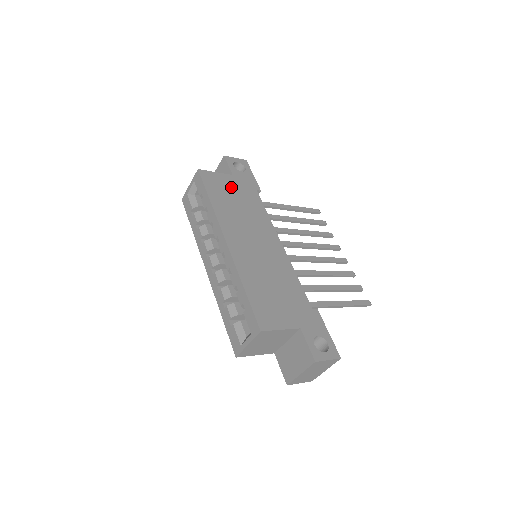
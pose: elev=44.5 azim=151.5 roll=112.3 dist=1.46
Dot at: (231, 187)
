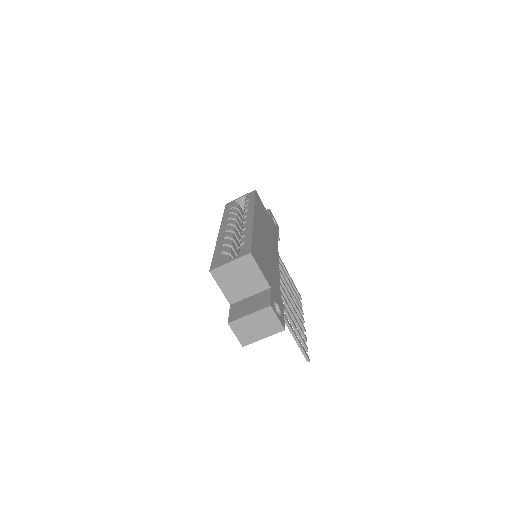
Dot at: (267, 216)
